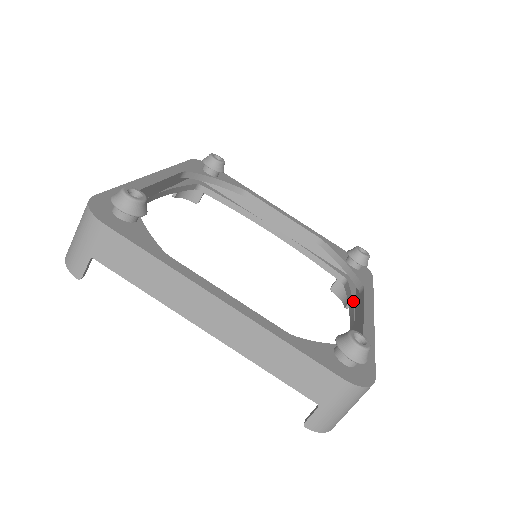
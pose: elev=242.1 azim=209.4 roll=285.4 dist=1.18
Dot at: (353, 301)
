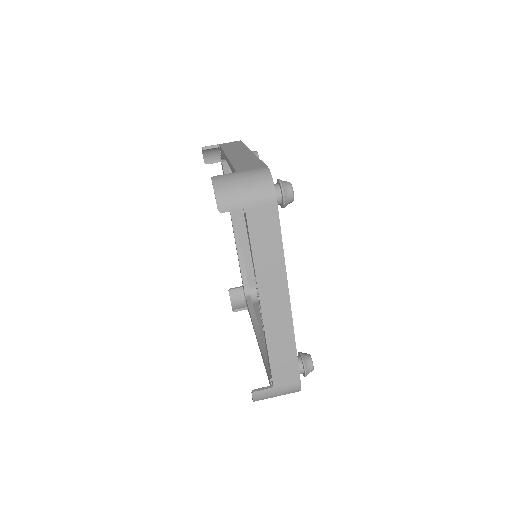
Dot at: occluded
